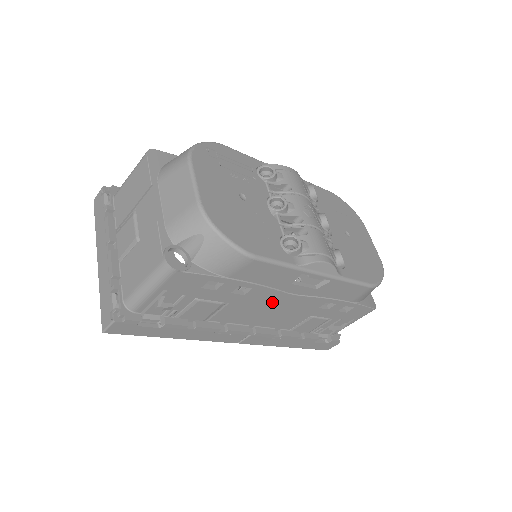
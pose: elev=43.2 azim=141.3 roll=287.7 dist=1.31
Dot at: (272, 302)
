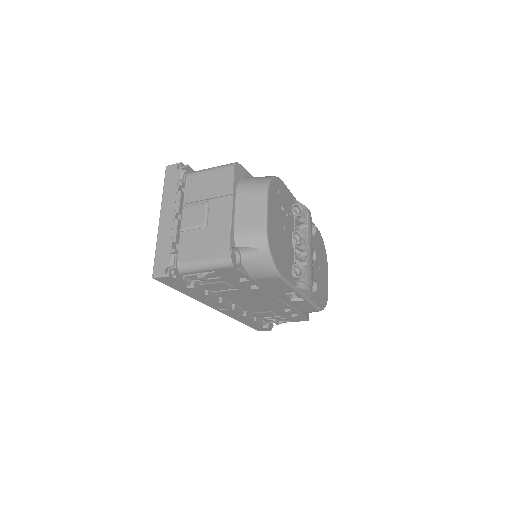
Dot at: (261, 297)
